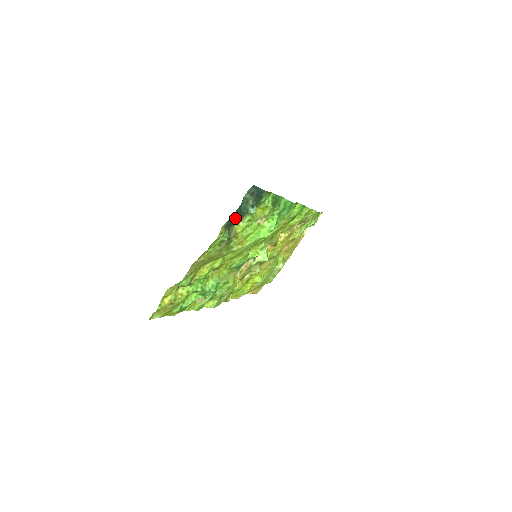
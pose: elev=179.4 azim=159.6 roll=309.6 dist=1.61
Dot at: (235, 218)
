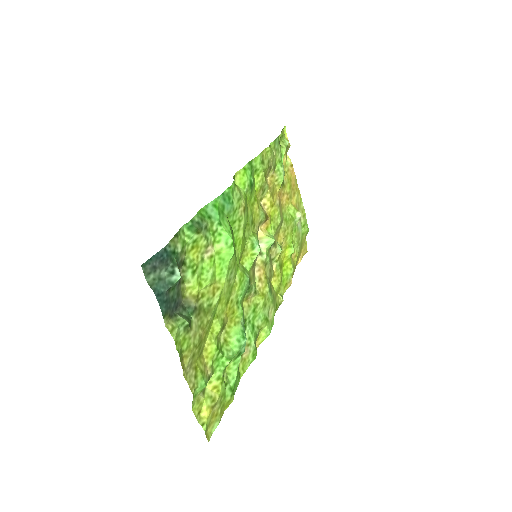
Dot at: (170, 300)
